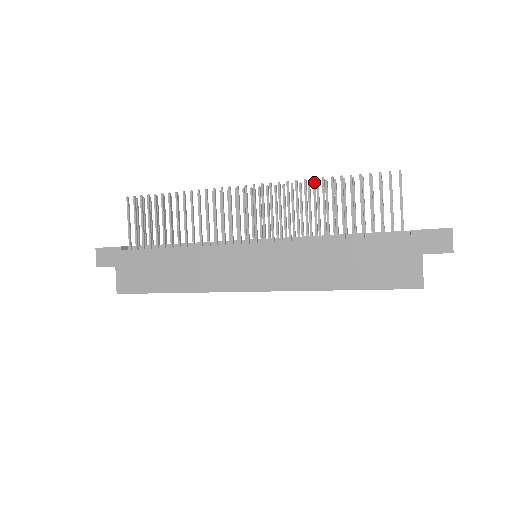
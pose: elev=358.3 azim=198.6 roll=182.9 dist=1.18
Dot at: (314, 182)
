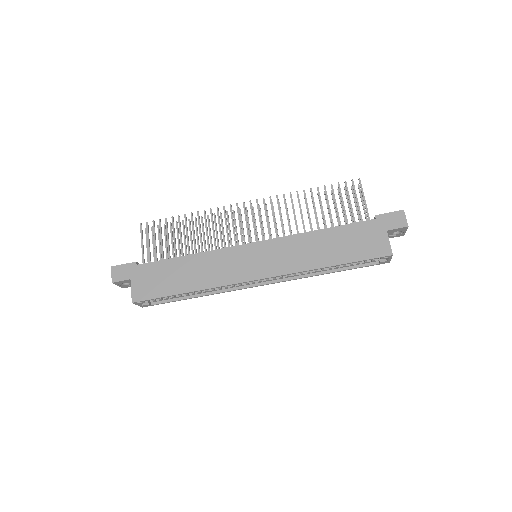
Dot at: occluded
